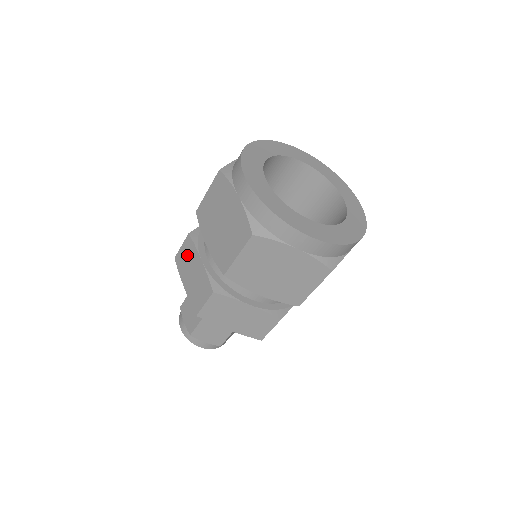
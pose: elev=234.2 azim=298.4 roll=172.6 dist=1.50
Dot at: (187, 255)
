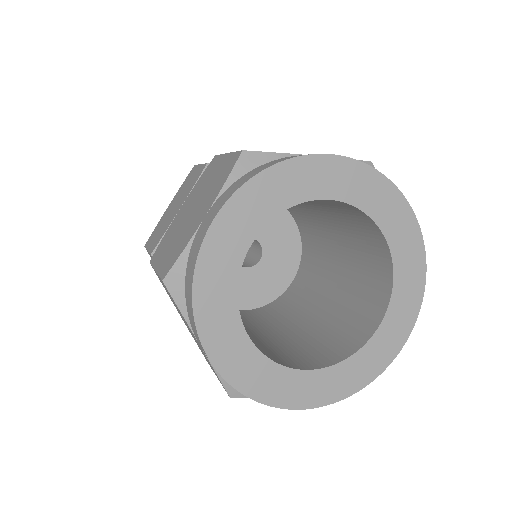
Dot at: occluded
